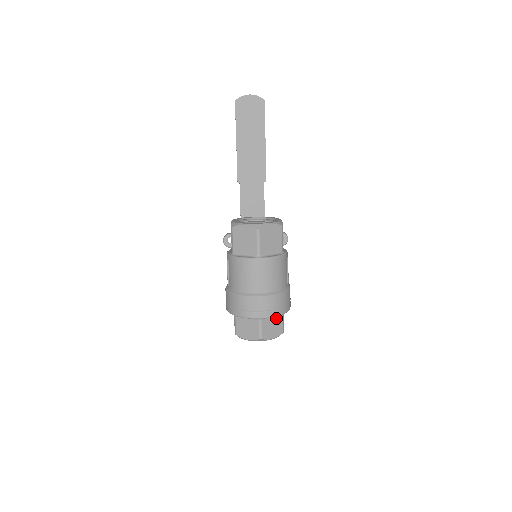
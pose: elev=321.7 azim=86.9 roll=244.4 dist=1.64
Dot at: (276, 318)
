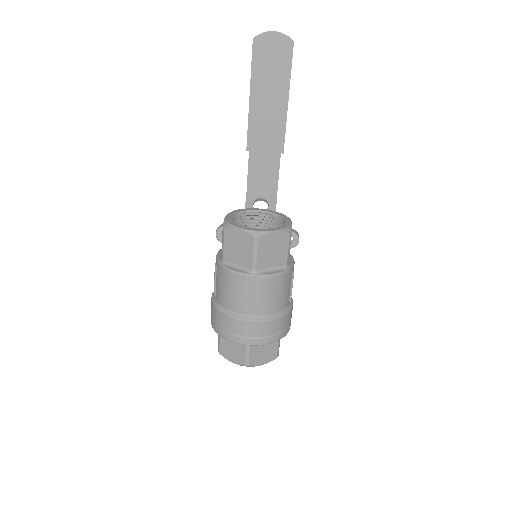
Dot at: occluded
